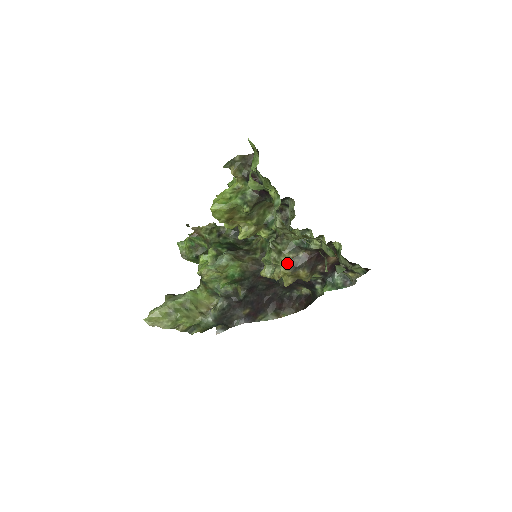
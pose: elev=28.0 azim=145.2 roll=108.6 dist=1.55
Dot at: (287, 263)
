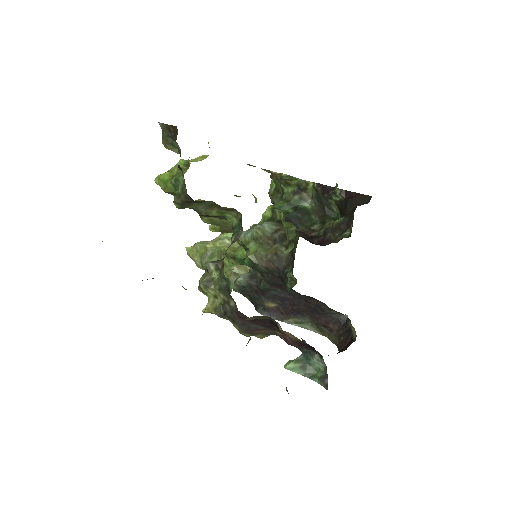
Dot at: (217, 301)
